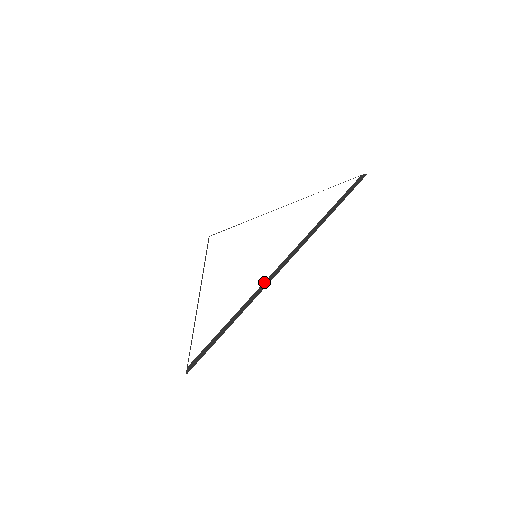
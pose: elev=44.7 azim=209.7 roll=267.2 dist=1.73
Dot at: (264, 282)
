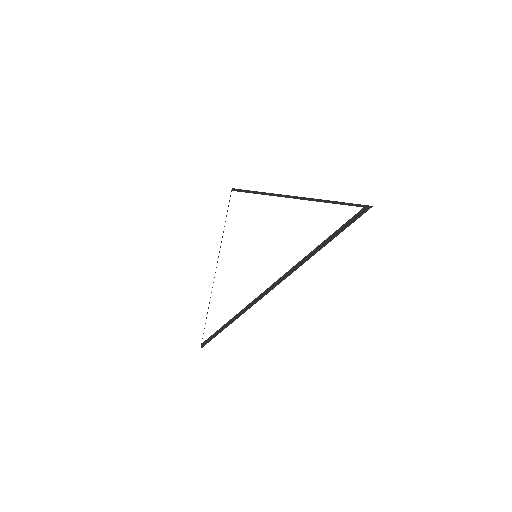
Dot at: (253, 300)
